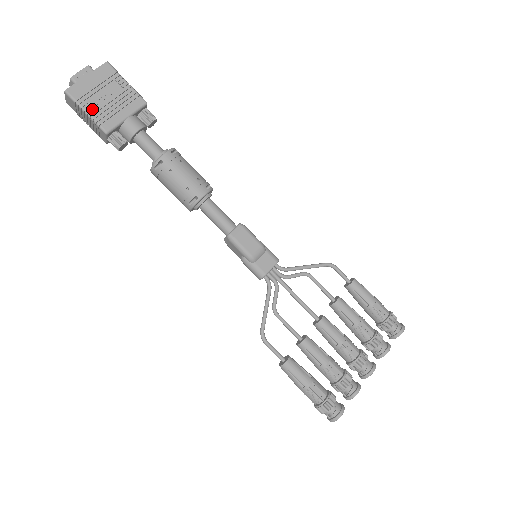
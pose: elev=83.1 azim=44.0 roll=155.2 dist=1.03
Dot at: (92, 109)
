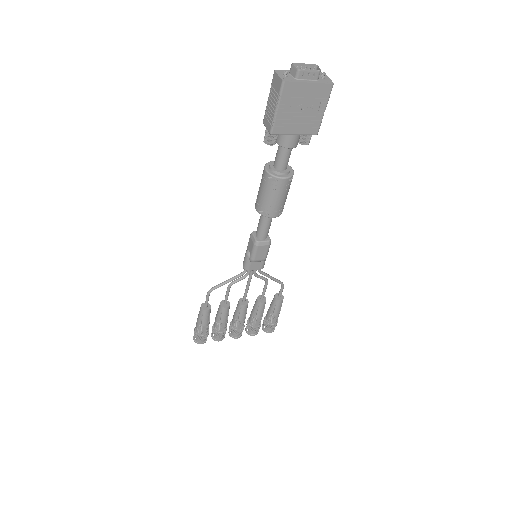
Dot at: (283, 111)
